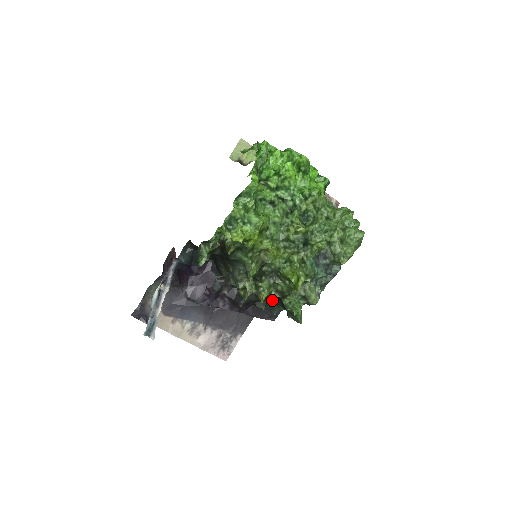
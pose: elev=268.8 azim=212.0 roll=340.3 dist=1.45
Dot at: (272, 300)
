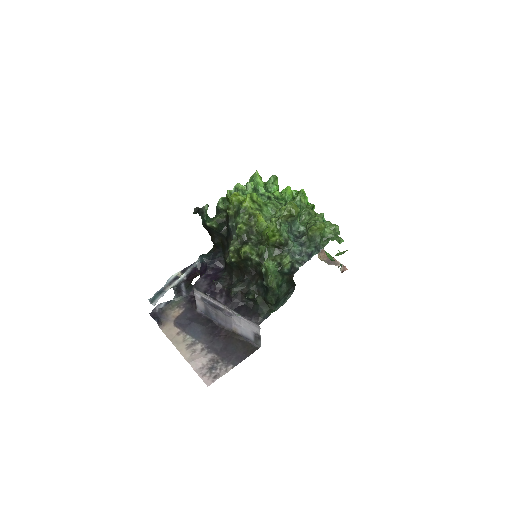
Dot at: (260, 293)
